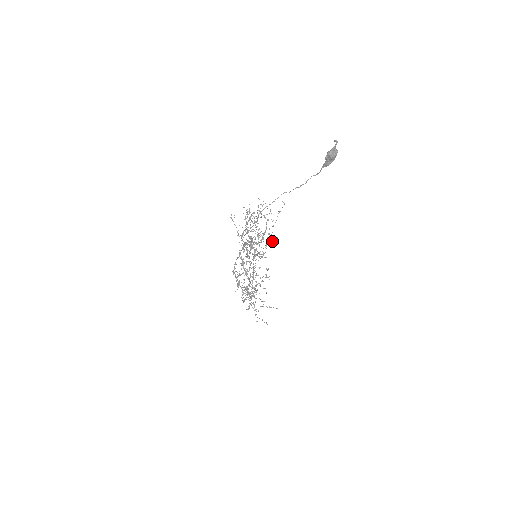
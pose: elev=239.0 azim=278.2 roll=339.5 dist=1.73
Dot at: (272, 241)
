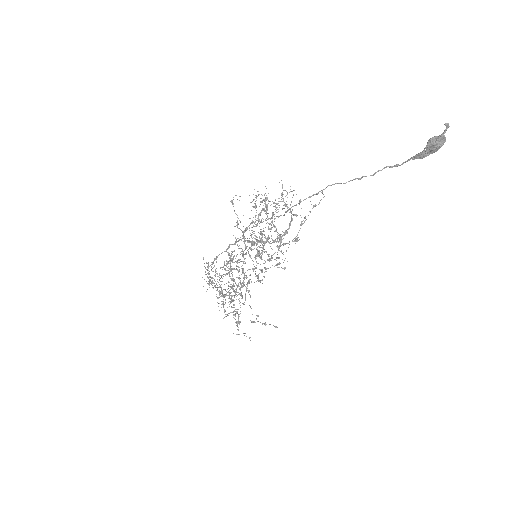
Dot at: occluded
